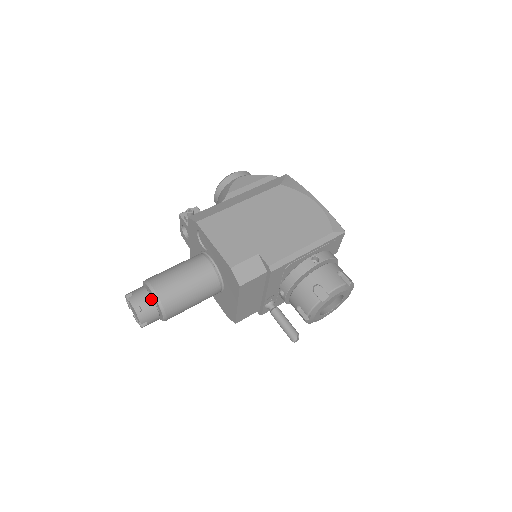
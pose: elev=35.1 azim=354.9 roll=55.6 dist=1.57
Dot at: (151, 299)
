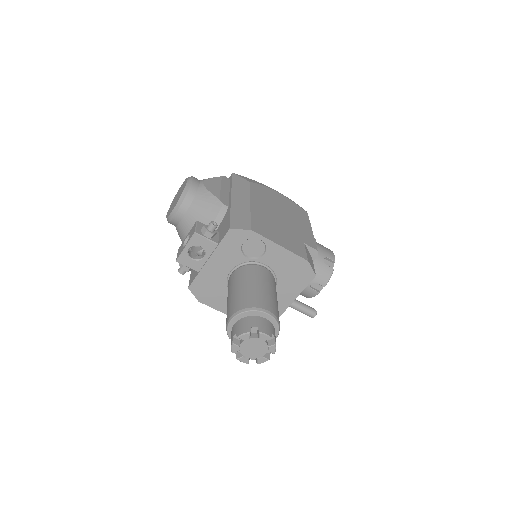
Dot at: (271, 323)
